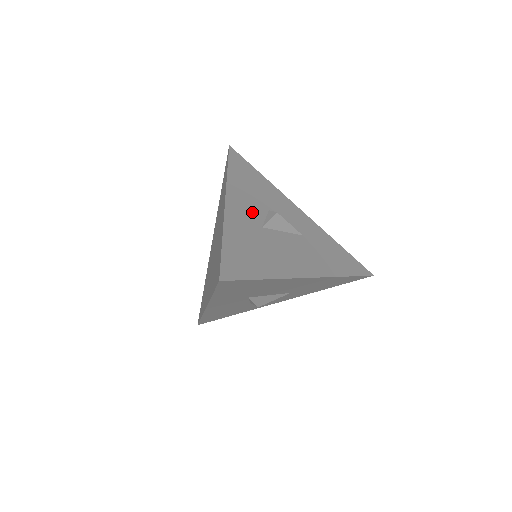
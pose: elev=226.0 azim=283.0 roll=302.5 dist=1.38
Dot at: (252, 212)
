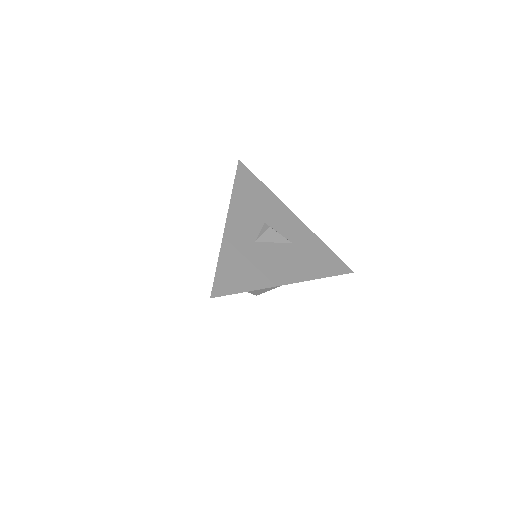
Dot at: (248, 228)
